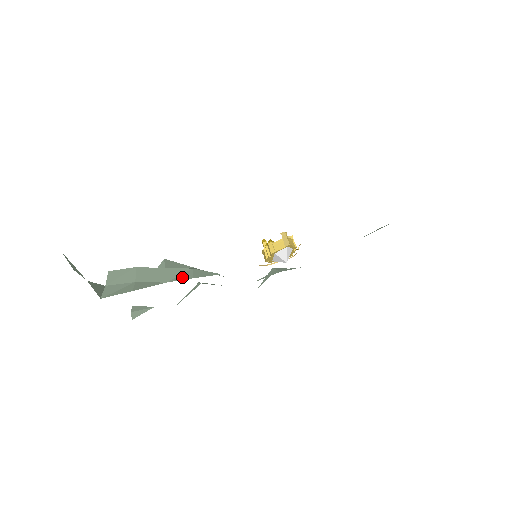
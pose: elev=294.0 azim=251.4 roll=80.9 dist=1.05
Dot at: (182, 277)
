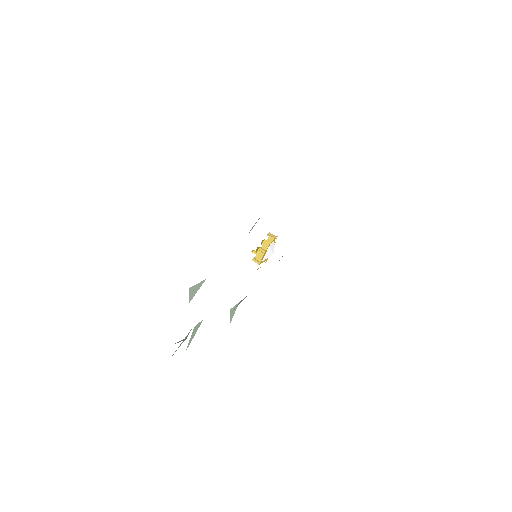
Dot at: occluded
